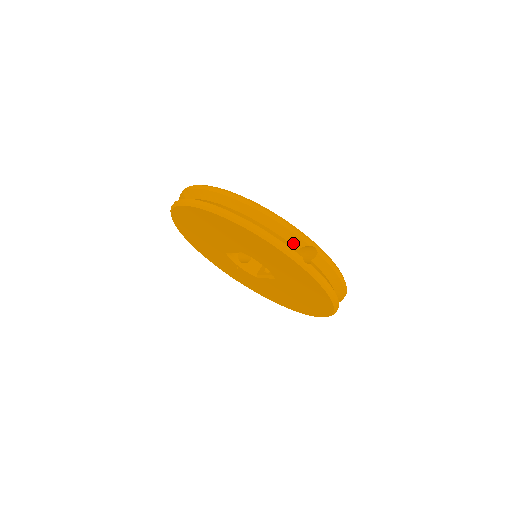
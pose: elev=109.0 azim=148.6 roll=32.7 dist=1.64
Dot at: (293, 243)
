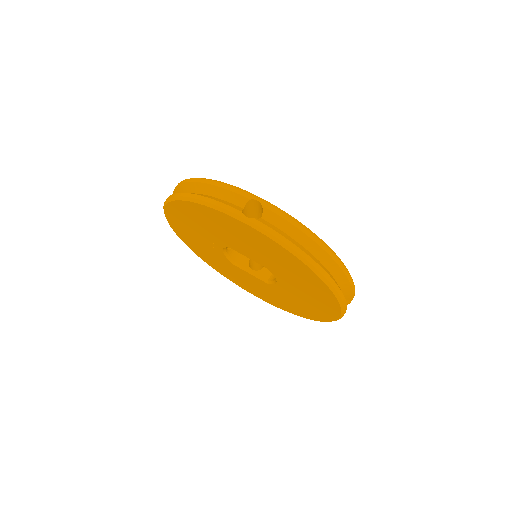
Dot at: occluded
